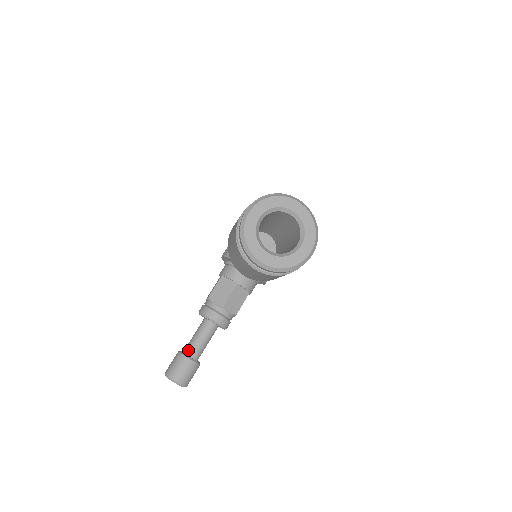
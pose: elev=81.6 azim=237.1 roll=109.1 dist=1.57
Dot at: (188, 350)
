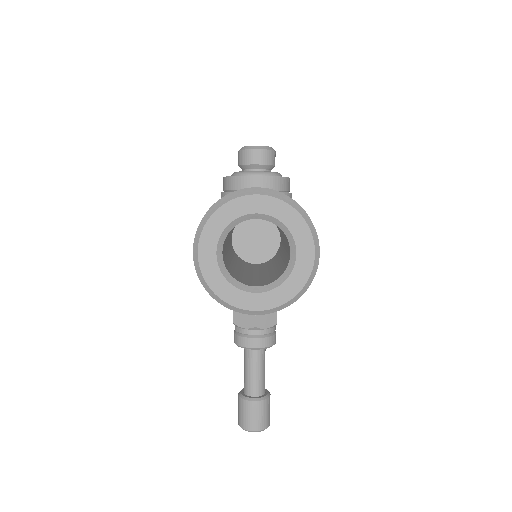
Dot at: (247, 390)
